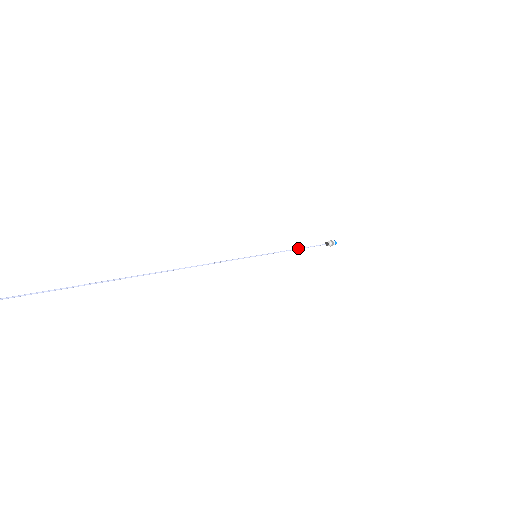
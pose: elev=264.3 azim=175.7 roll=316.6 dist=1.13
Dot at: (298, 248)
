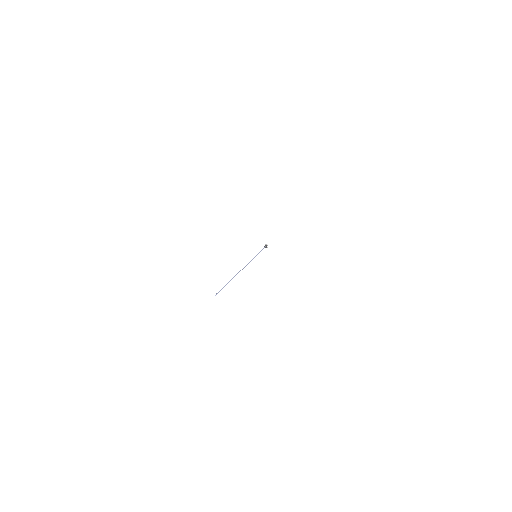
Dot at: occluded
